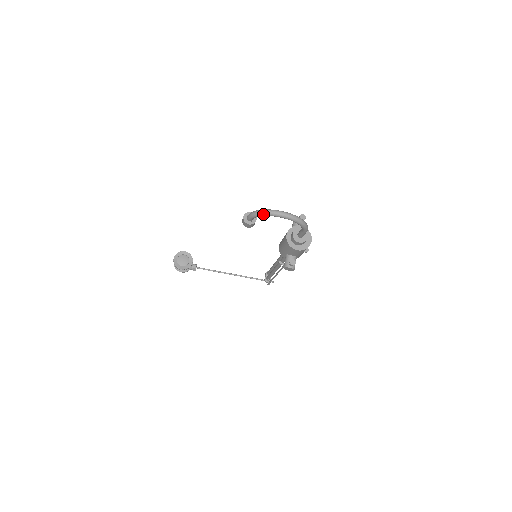
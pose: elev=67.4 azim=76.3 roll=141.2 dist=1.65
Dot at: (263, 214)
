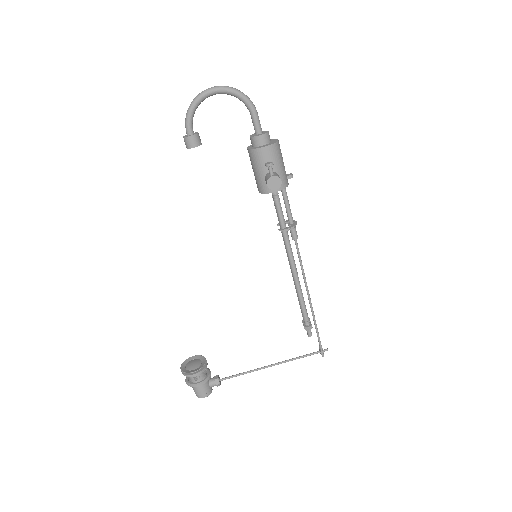
Dot at: (193, 102)
